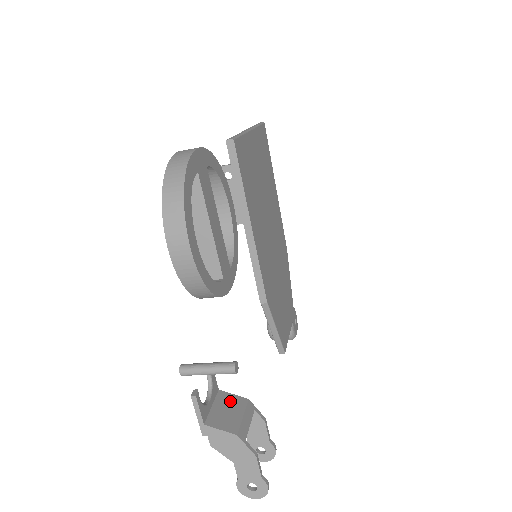
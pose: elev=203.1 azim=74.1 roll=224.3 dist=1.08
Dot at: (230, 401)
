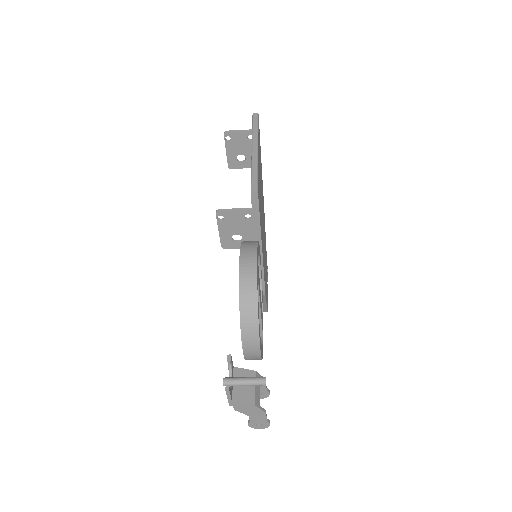
Dot at: (244, 376)
